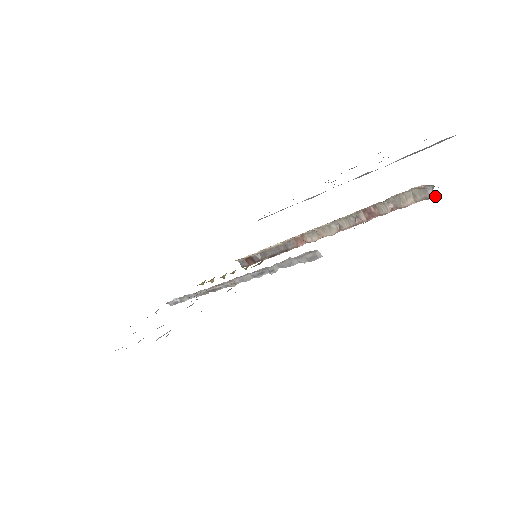
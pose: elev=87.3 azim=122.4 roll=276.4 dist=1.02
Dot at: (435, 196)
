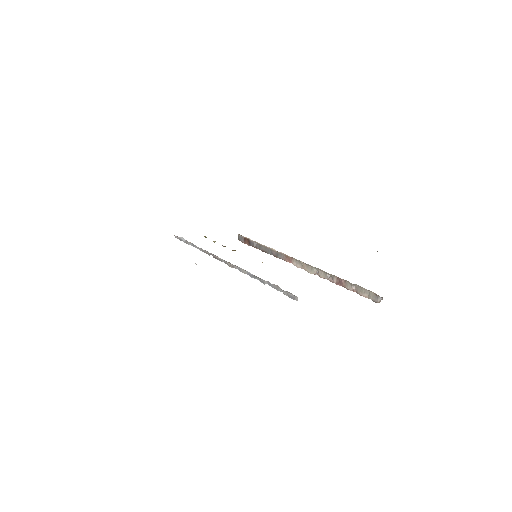
Dot at: occluded
